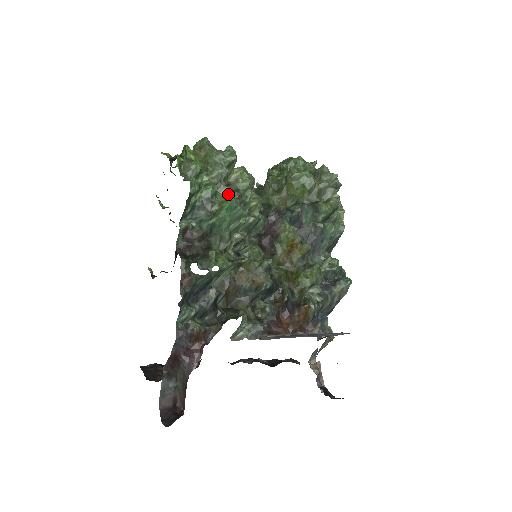
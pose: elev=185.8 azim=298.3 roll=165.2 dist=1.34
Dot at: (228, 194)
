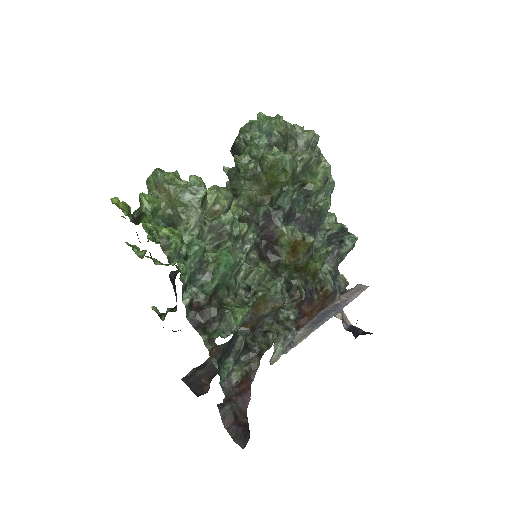
Dot at: (215, 237)
